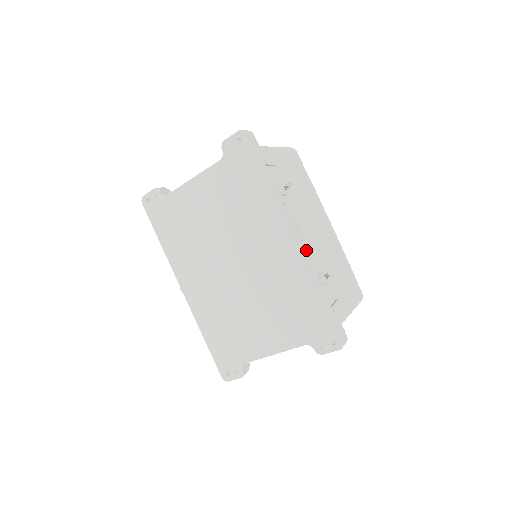
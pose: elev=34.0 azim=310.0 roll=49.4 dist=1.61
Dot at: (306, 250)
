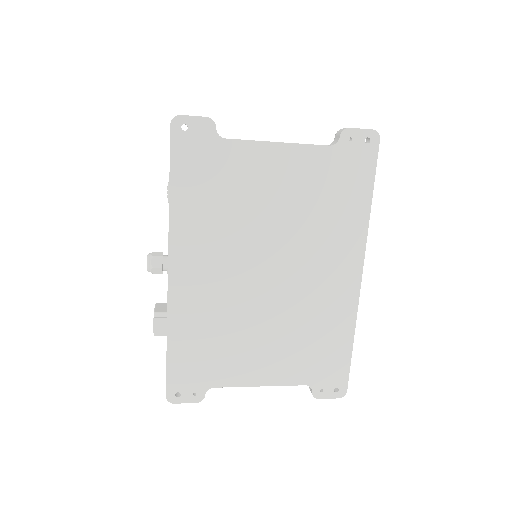
Dot at: occluded
